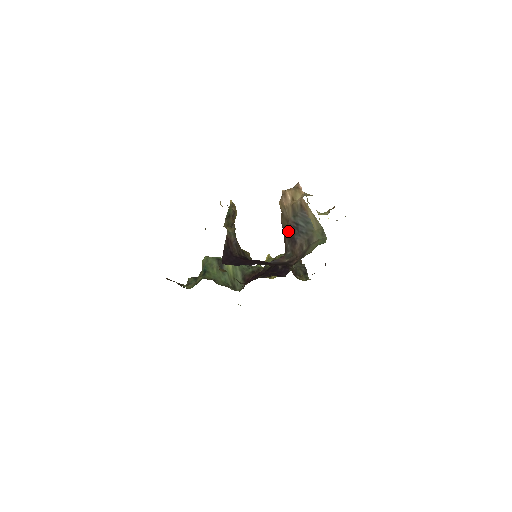
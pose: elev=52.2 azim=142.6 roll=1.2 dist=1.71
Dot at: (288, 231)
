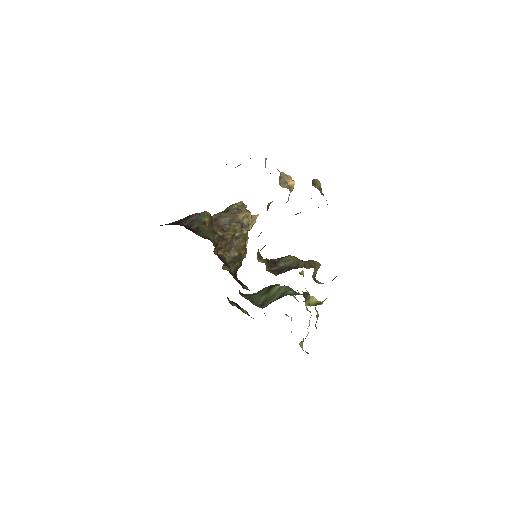
Dot at: occluded
